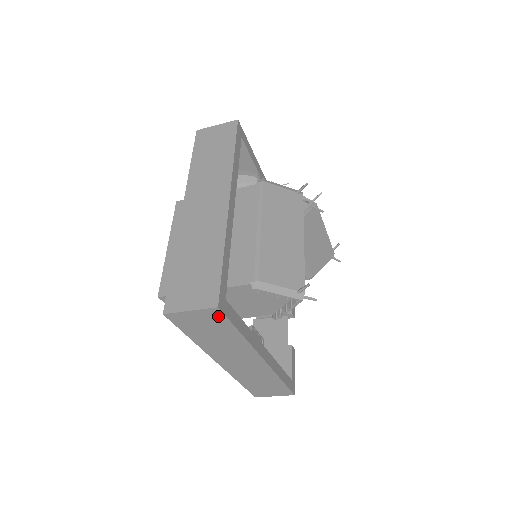
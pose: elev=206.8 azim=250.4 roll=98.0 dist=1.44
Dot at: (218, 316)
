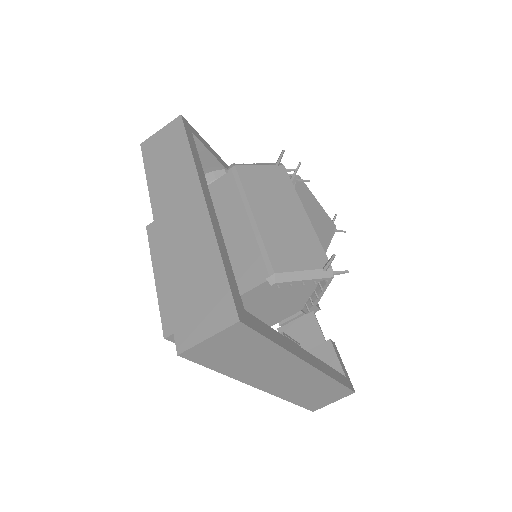
Dot at: (243, 332)
